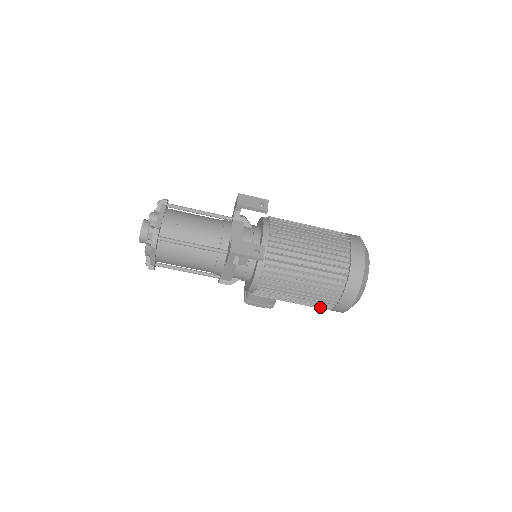
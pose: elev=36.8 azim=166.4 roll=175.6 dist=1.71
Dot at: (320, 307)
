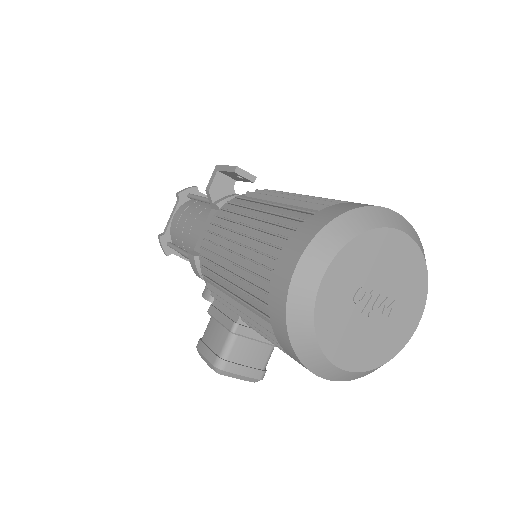
Dot at: (257, 286)
